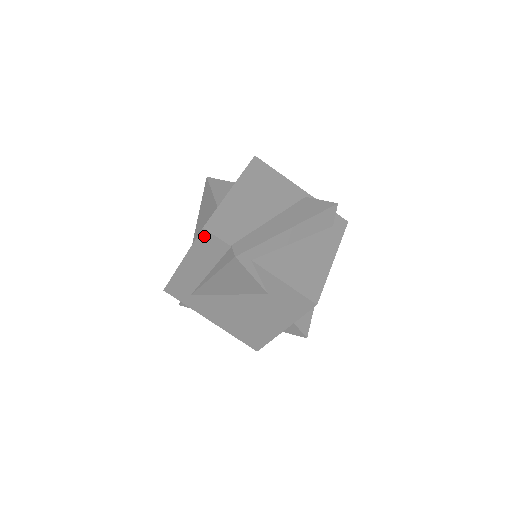
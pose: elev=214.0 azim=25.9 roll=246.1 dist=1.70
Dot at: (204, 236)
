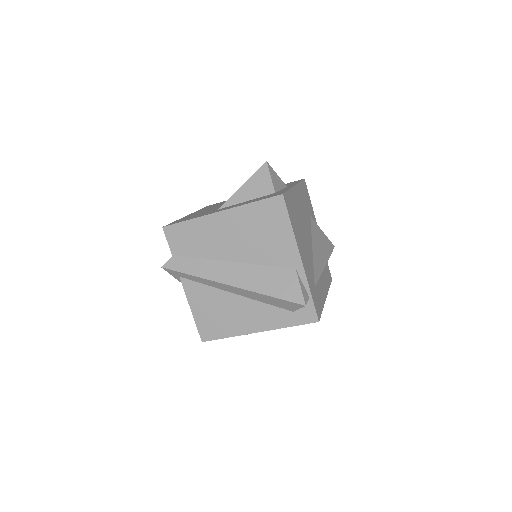
Dot at: occluded
